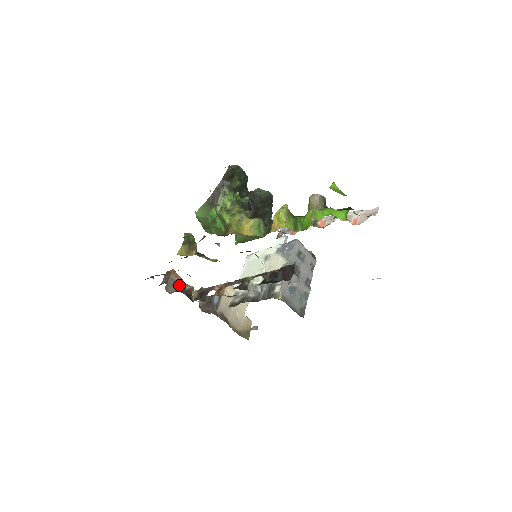
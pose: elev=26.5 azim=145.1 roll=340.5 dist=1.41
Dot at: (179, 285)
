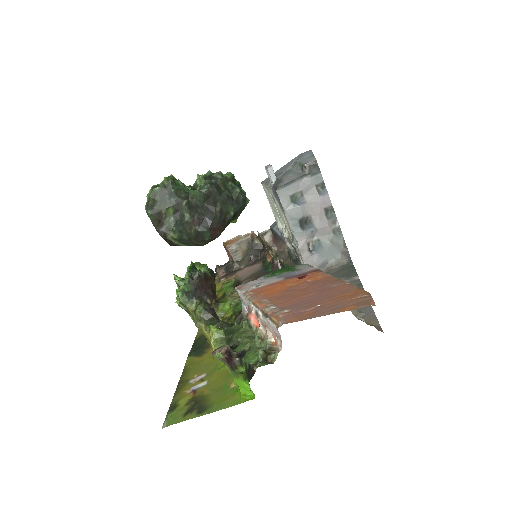
Dot at: (238, 267)
